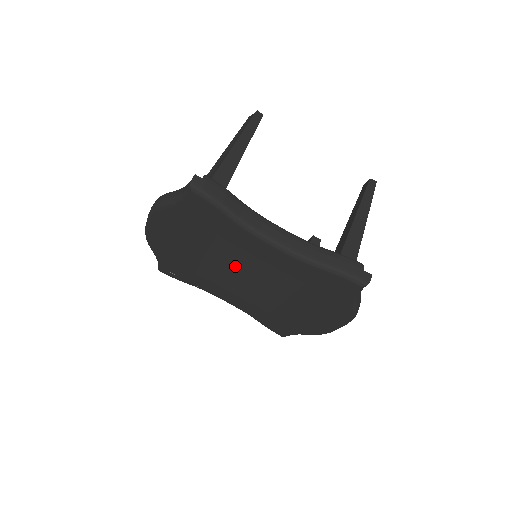
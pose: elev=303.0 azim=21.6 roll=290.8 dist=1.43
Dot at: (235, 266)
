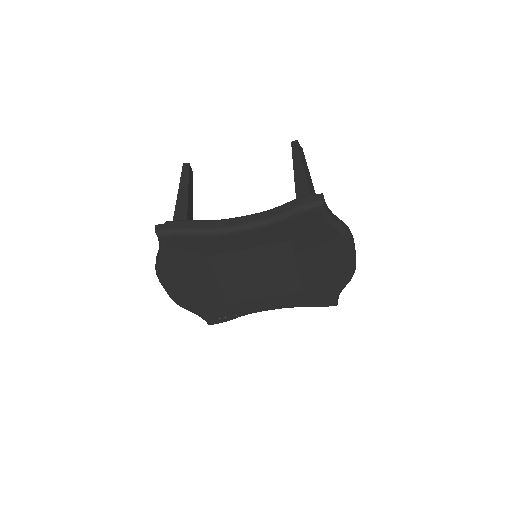
Dot at: (241, 271)
